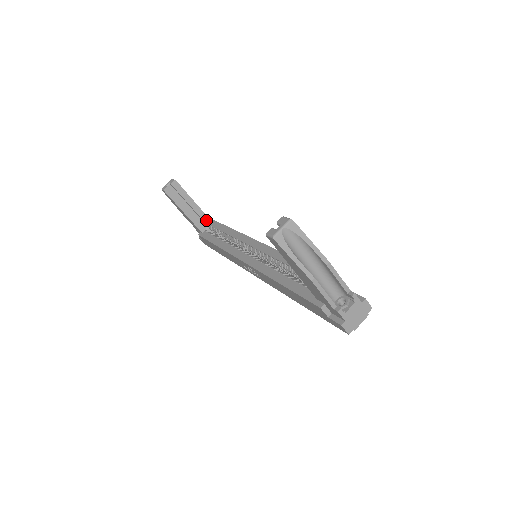
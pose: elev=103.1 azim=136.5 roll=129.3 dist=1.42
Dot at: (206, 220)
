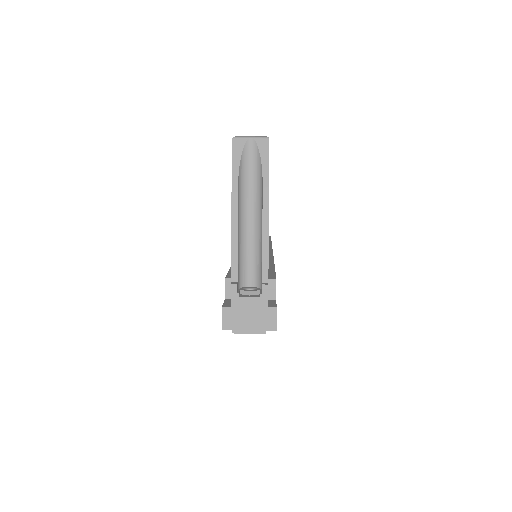
Dot at: occluded
